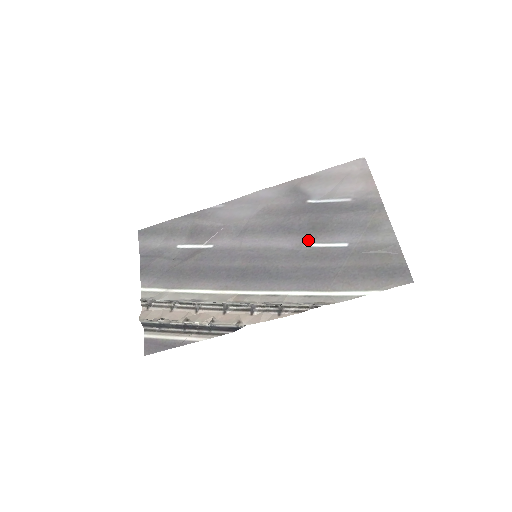
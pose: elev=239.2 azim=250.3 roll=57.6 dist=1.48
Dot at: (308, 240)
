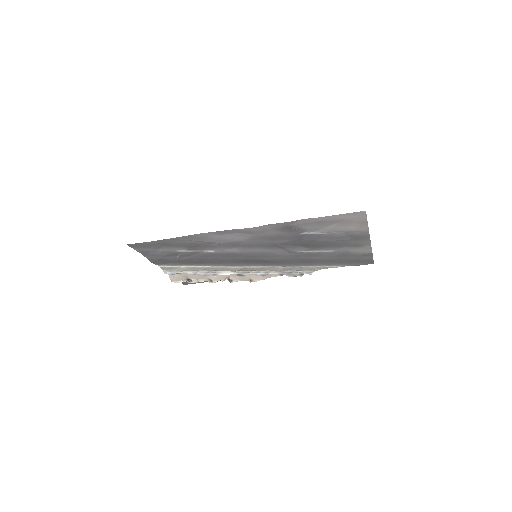
Dot at: (301, 250)
